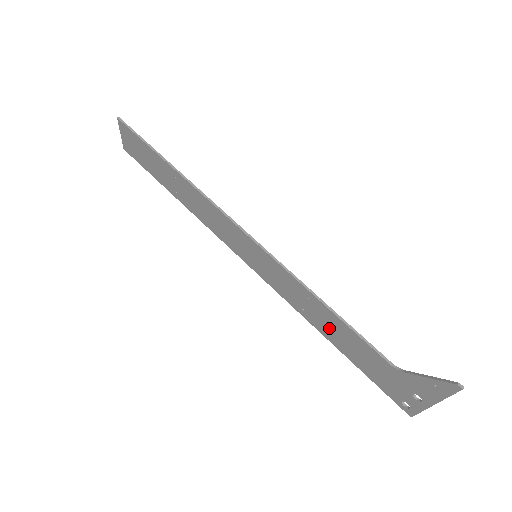
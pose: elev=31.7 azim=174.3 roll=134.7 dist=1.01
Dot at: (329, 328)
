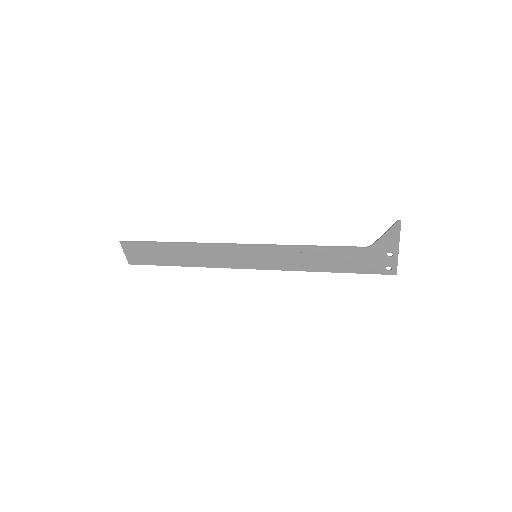
Dot at: (322, 261)
